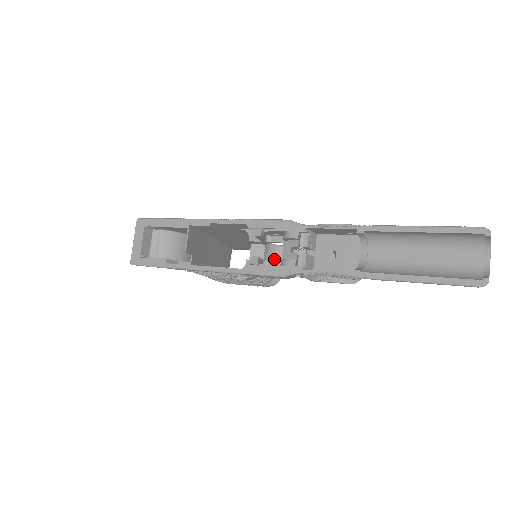
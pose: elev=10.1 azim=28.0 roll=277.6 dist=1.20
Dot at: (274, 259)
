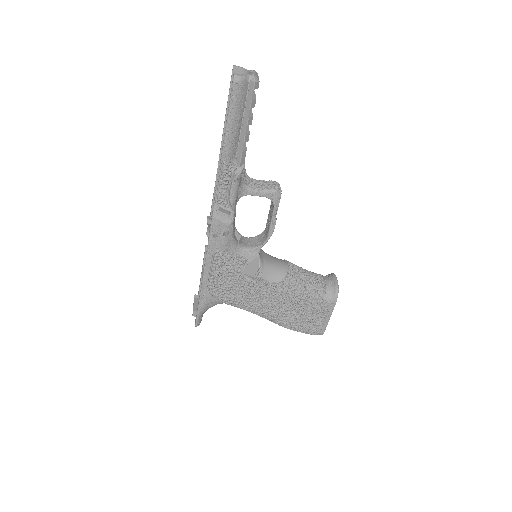
Dot at: (257, 242)
